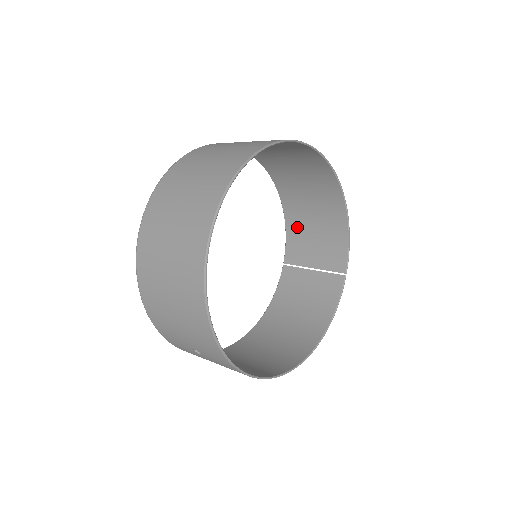
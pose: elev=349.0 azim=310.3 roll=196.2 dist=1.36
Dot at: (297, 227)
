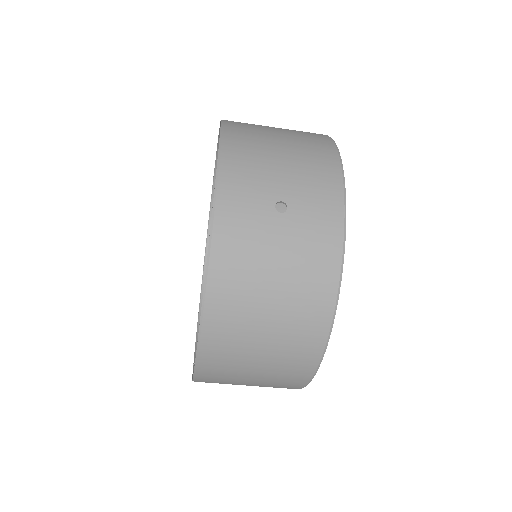
Dot at: occluded
